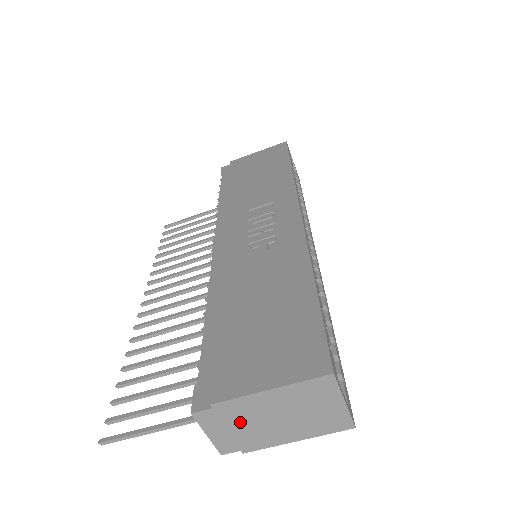
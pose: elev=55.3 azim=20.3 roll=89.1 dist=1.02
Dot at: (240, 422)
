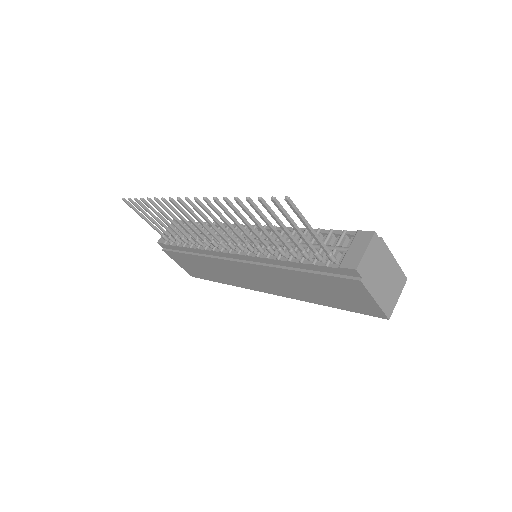
Dot at: (377, 261)
